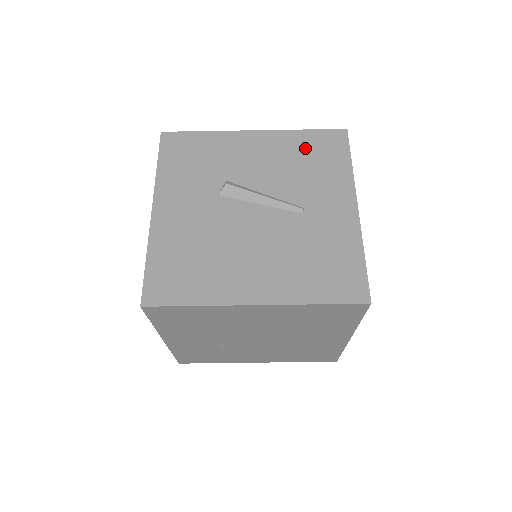
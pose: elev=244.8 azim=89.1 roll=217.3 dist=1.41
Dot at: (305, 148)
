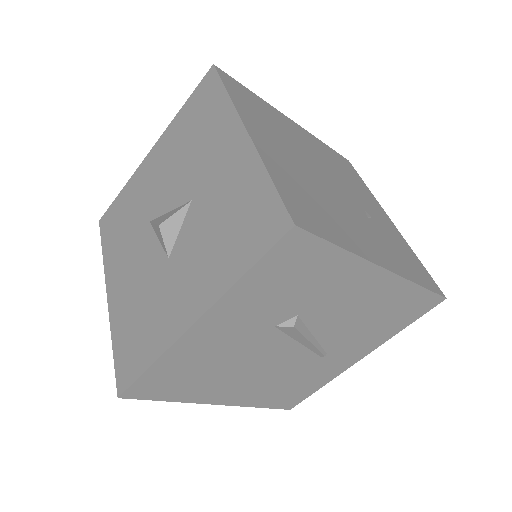
Dot at: (396, 305)
